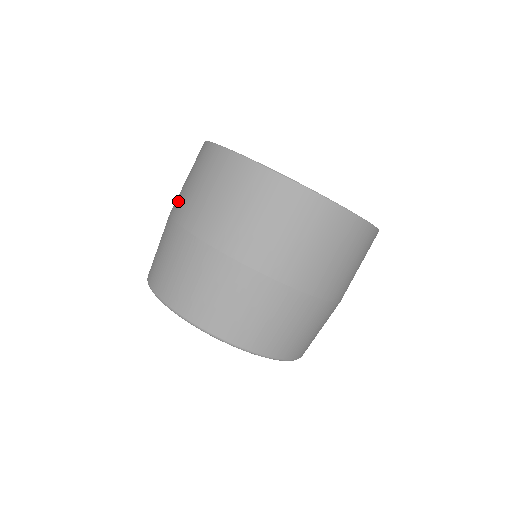
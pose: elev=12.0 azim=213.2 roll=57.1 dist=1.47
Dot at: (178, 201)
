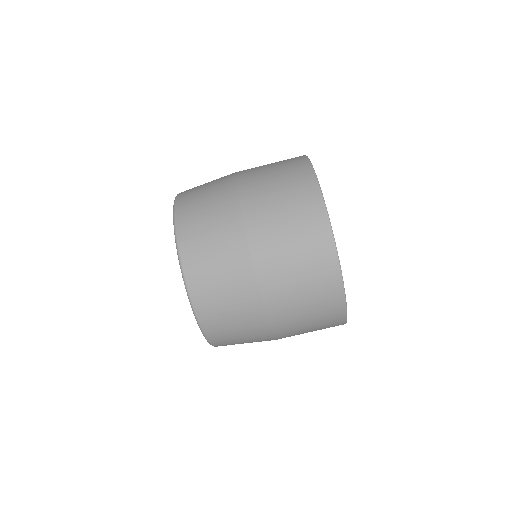
Dot at: occluded
